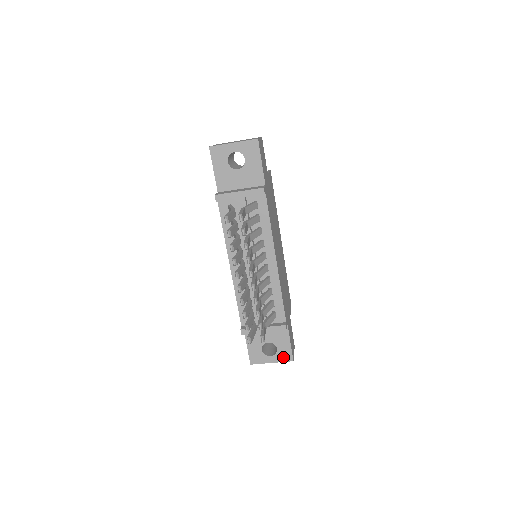
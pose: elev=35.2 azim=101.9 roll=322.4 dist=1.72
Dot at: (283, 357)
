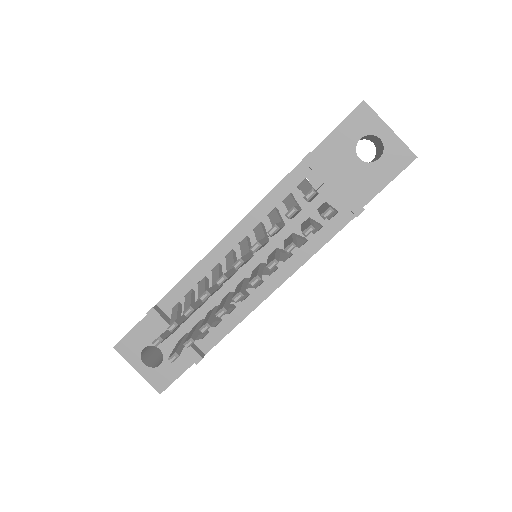
Dot at: (155, 379)
